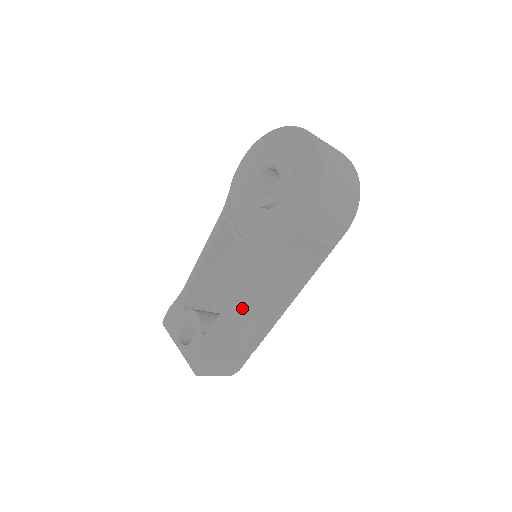
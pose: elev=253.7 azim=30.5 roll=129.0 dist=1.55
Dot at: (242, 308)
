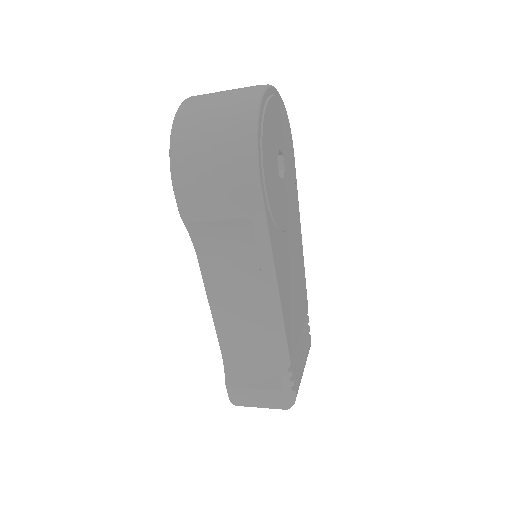
Dot at: (224, 322)
